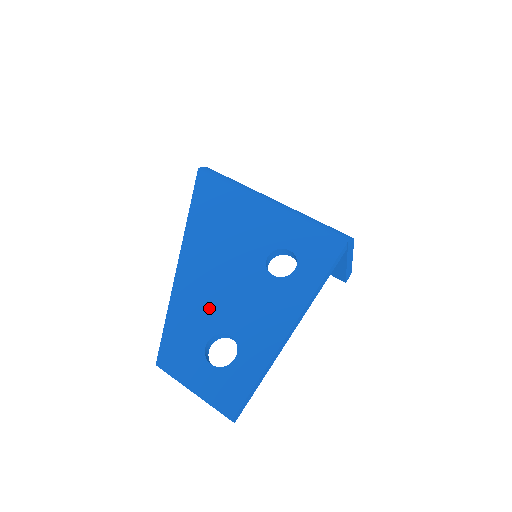
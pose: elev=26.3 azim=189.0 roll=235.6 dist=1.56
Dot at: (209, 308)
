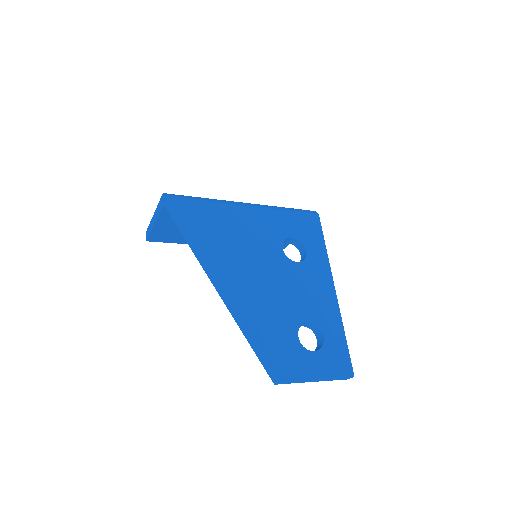
Dot at: (279, 312)
